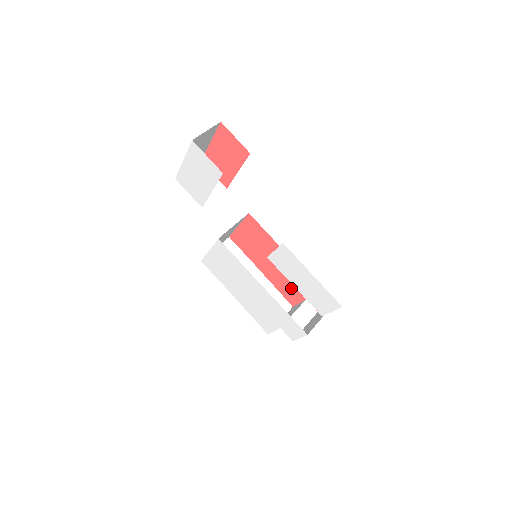
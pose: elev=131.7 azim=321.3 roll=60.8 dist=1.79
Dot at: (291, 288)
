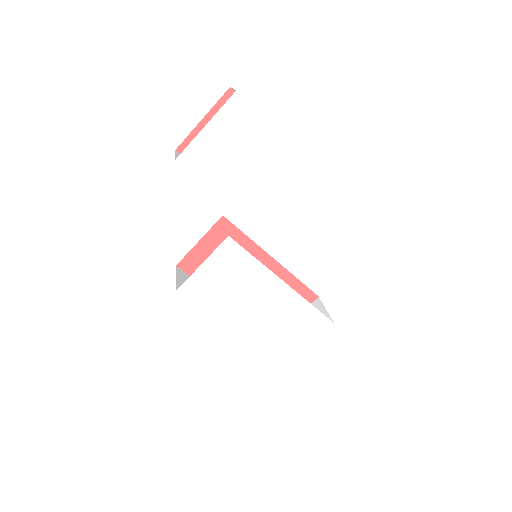
Dot at: occluded
